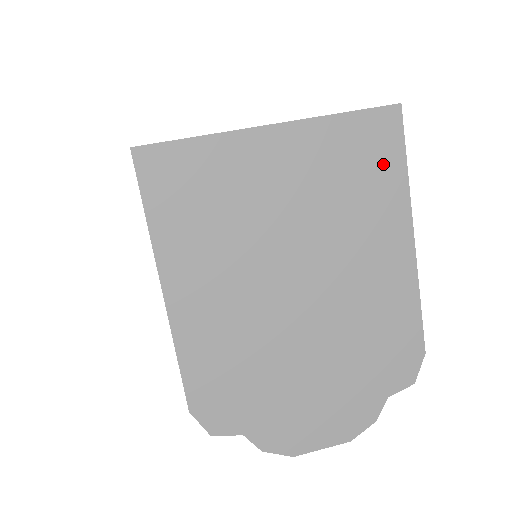
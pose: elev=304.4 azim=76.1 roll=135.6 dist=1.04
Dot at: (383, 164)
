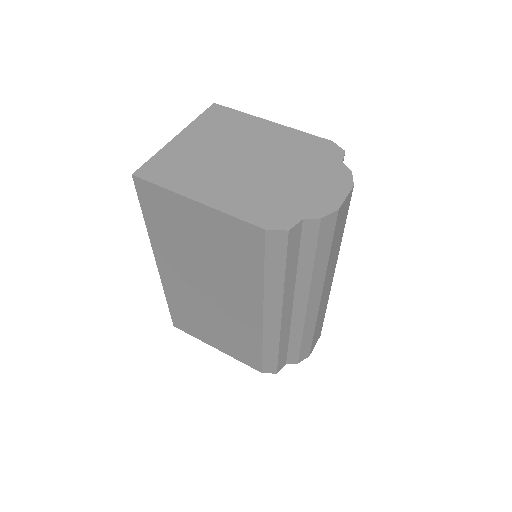
Dot at: (230, 116)
